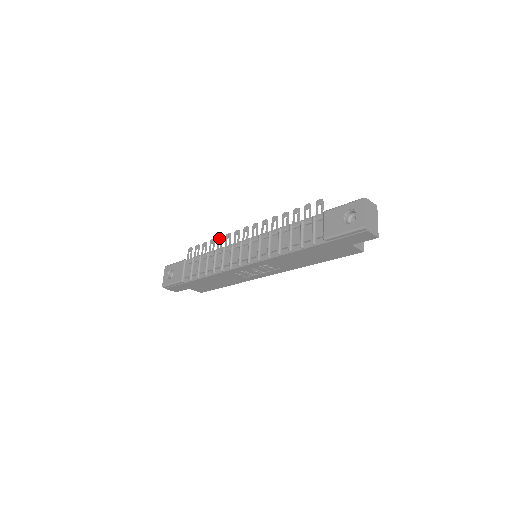
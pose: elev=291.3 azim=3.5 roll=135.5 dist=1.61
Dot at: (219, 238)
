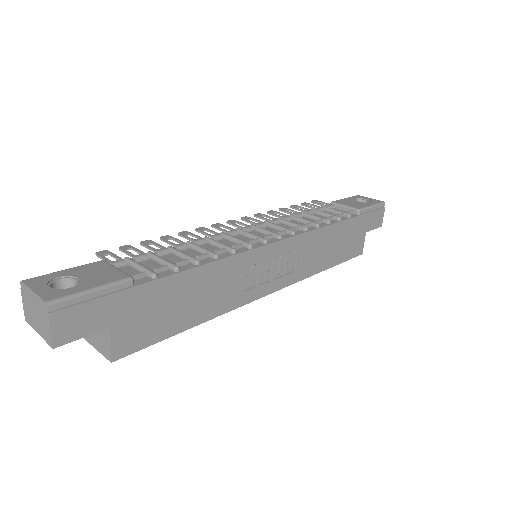
Dot at: (182, 232)
